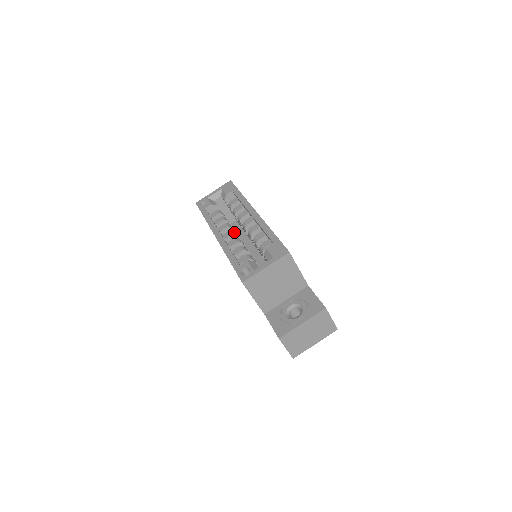
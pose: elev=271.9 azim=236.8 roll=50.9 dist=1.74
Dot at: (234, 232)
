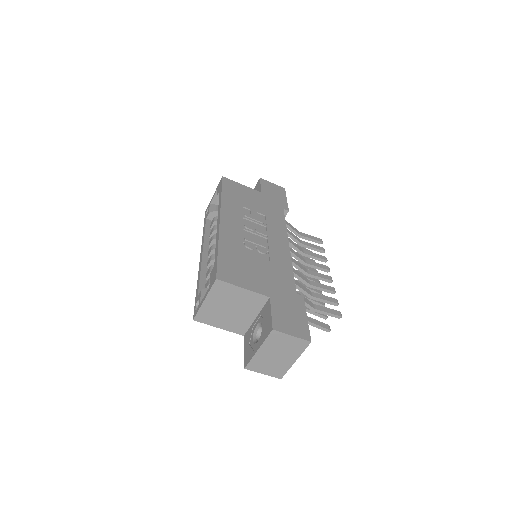
Dot at: (214, 246)
